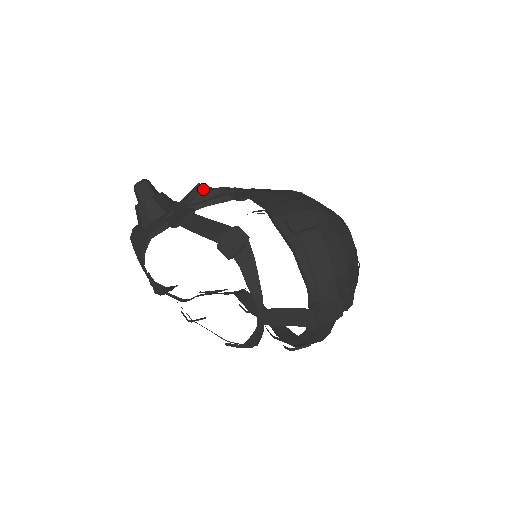
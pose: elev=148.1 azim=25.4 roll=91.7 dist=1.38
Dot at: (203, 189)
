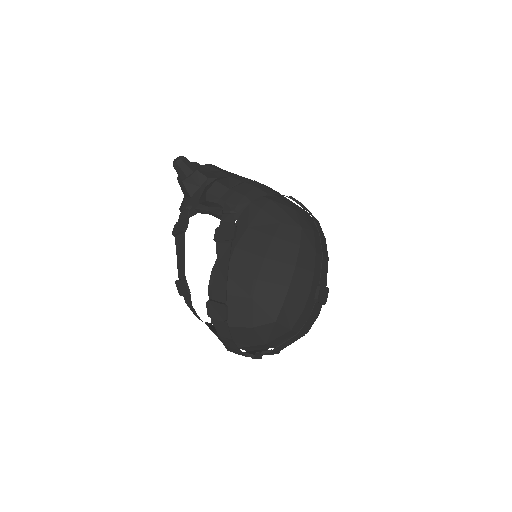
Dot at: (209, 198)
